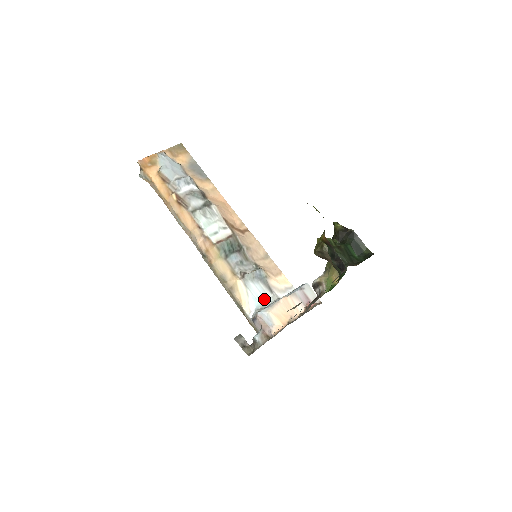
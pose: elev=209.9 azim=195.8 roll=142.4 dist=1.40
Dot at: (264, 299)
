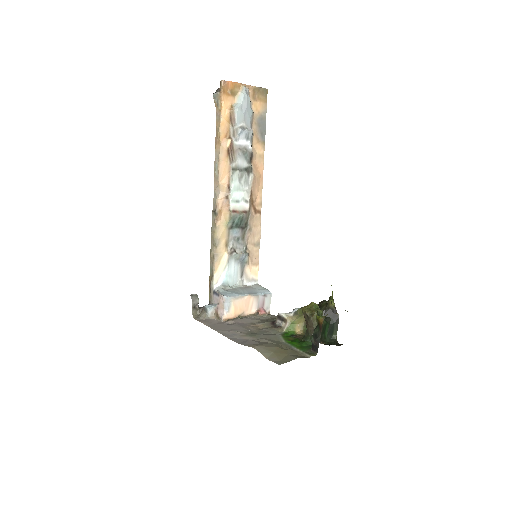
Dot at: (233, 279)
